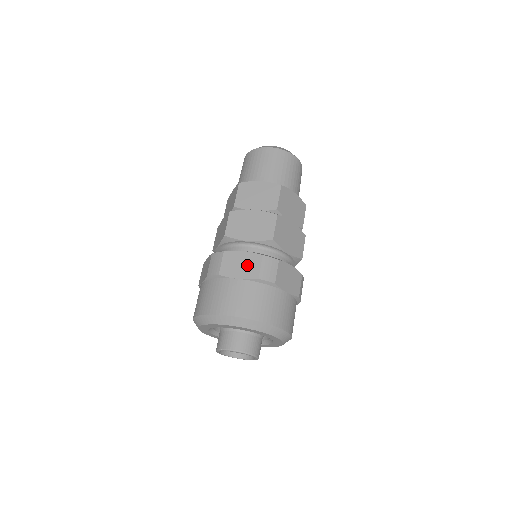
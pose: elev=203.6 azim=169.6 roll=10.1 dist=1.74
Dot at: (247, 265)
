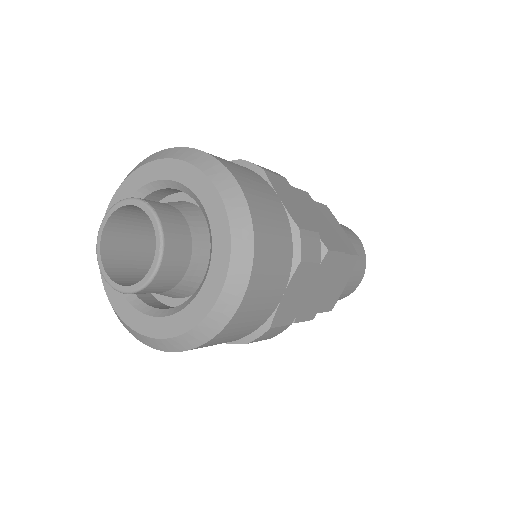
Dot at: (298, 210)
